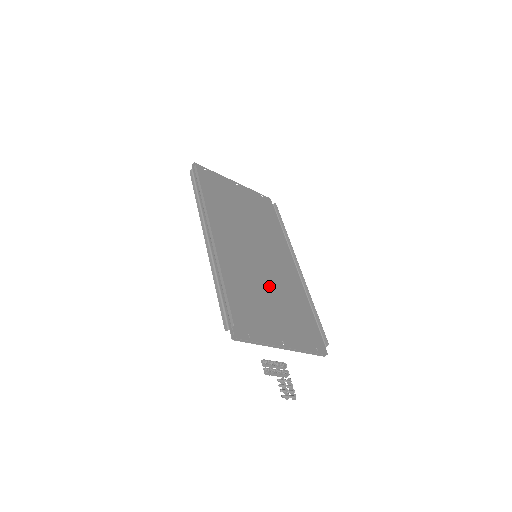
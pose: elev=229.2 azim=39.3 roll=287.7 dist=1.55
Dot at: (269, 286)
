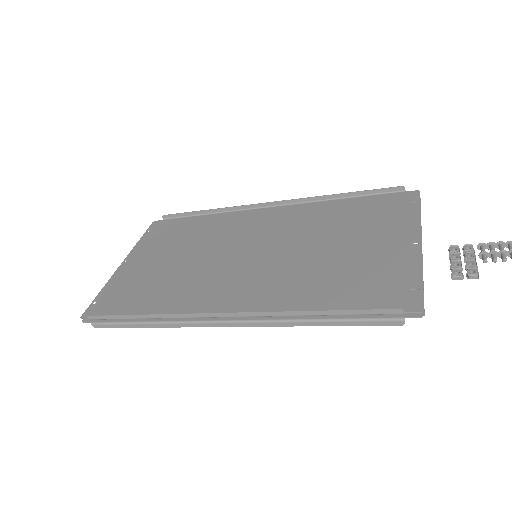
Dot at: (311, 247)
